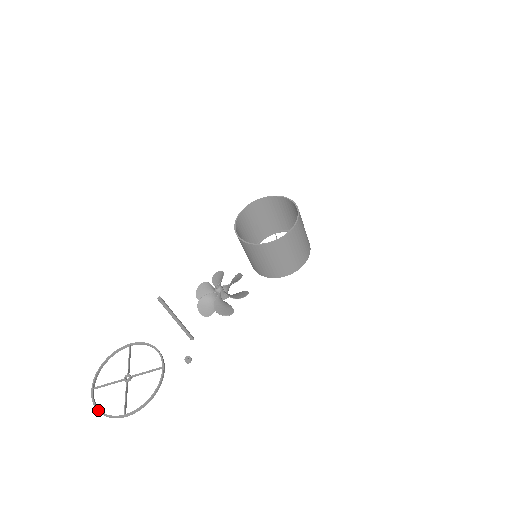
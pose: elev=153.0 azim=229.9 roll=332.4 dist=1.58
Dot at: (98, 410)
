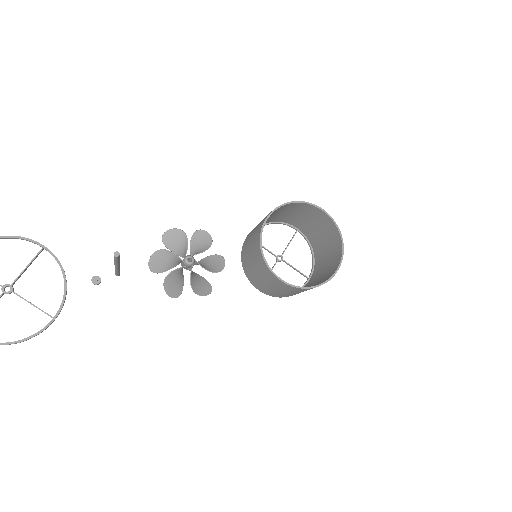
Dot at: out of frame
